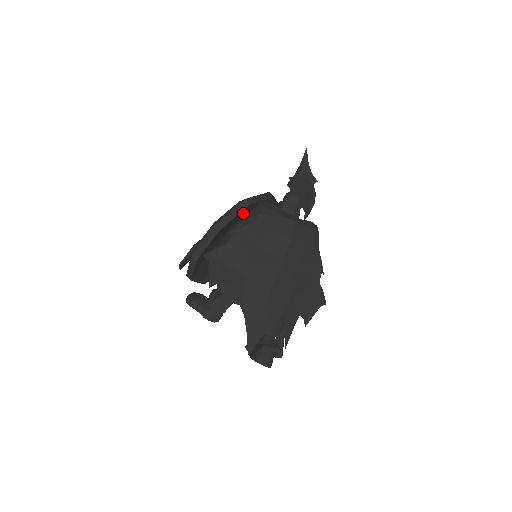
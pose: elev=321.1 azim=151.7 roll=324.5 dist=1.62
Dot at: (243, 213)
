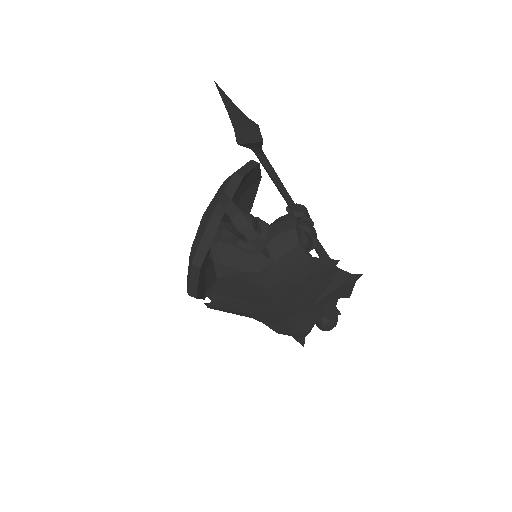
Dot at: occluded
